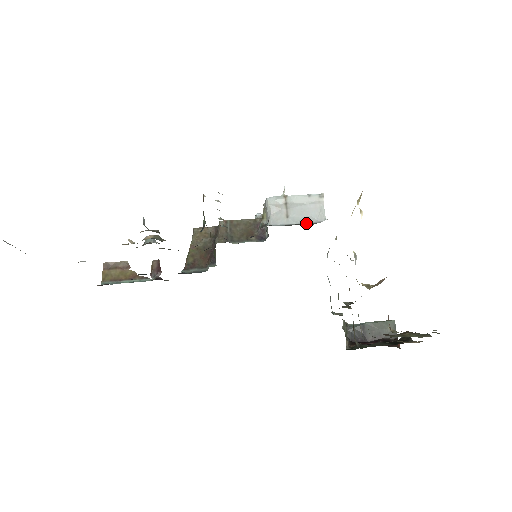
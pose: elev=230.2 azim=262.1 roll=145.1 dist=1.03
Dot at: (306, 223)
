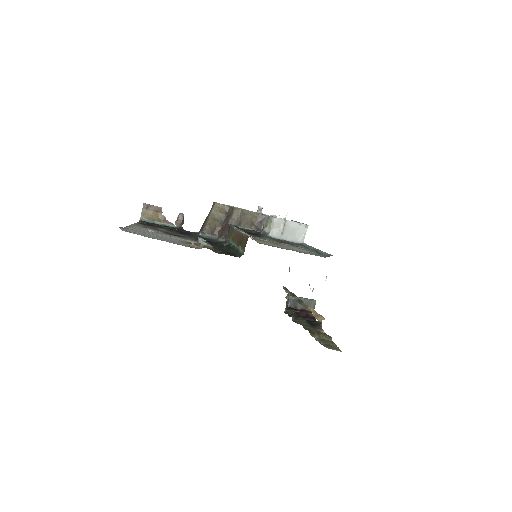
Dot at: (291, 241)
